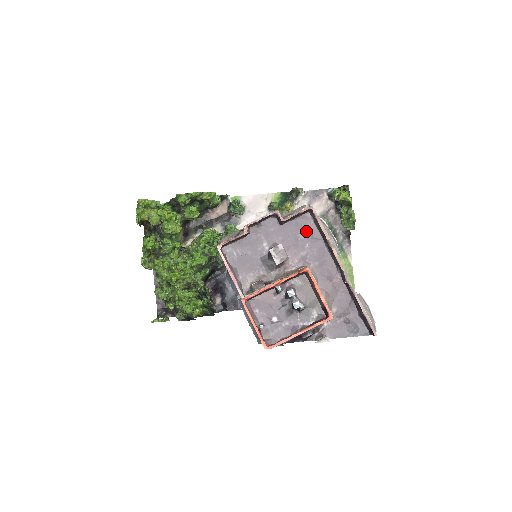
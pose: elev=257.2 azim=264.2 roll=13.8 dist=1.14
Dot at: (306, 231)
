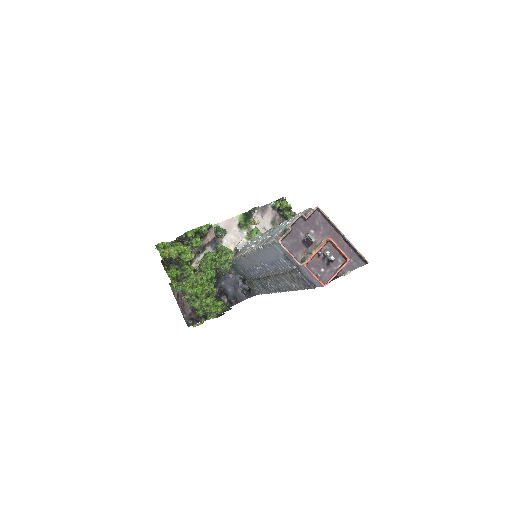
Dot at: (319, 221)
